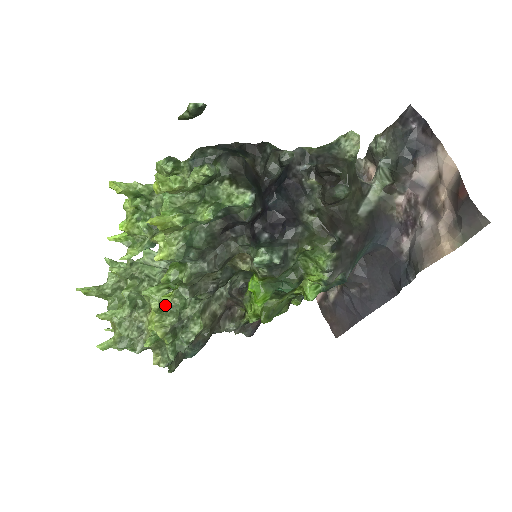
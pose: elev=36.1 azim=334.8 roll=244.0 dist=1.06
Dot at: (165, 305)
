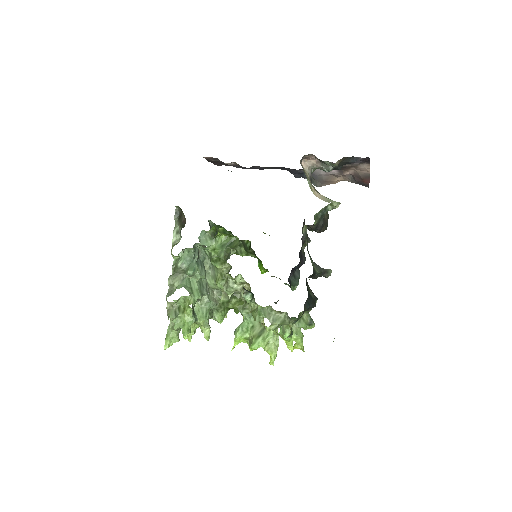
Dot at: occluded
